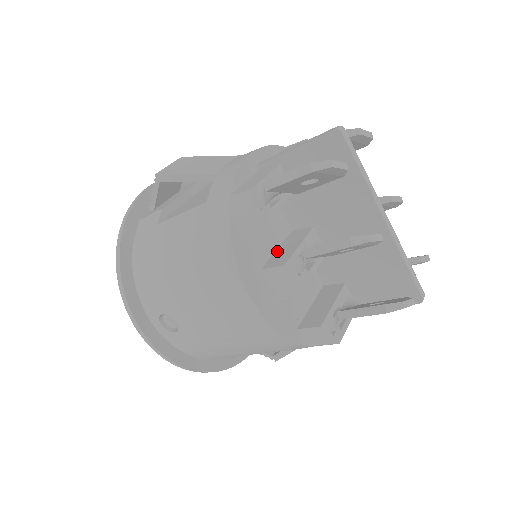
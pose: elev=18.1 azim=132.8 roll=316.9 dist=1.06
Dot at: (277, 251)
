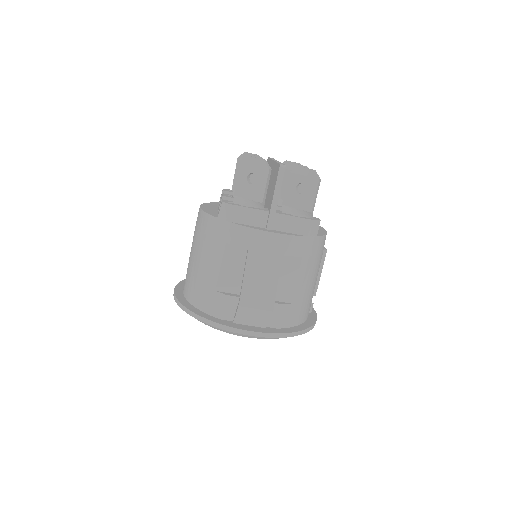
Dot at: occluded
